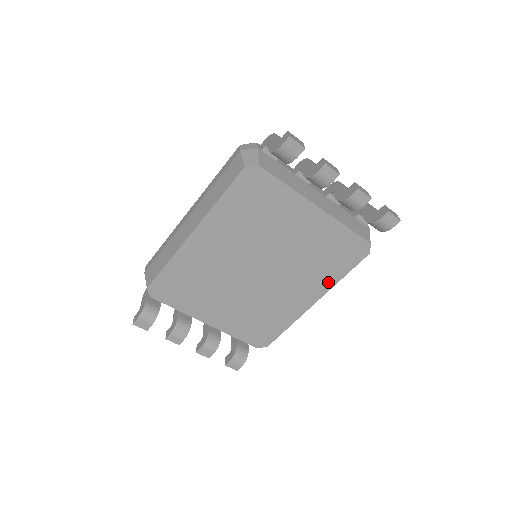
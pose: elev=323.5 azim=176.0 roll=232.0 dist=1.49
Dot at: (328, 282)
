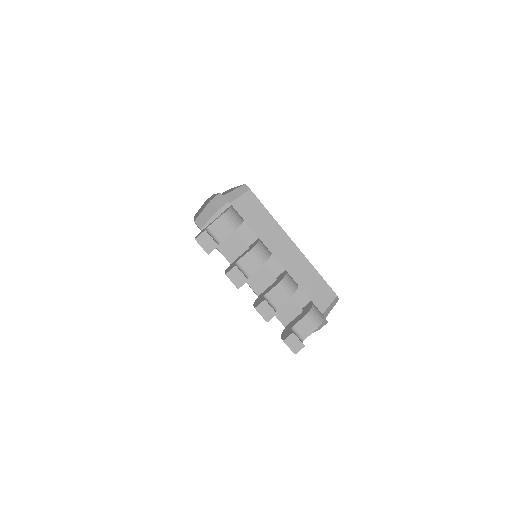
Dot at: occluded
